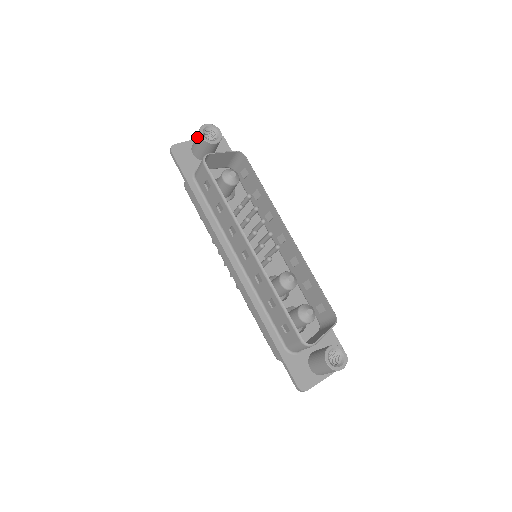
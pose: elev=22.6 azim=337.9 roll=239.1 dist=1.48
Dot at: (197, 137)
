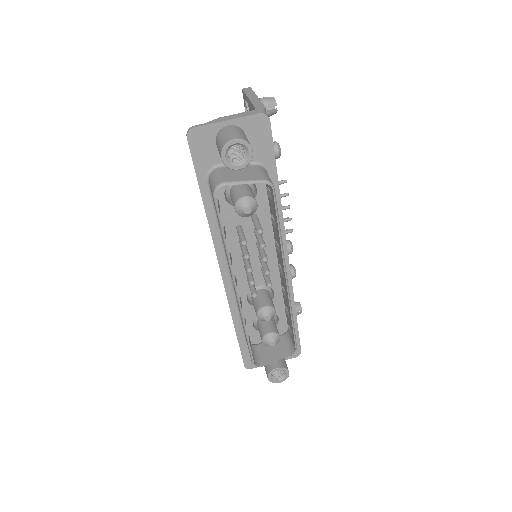
Dot at: (219, 148)
